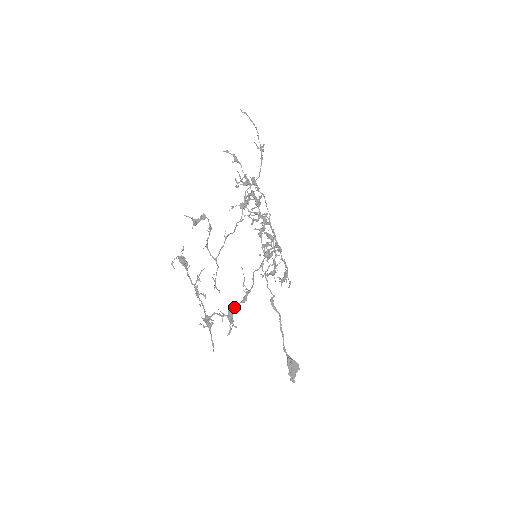
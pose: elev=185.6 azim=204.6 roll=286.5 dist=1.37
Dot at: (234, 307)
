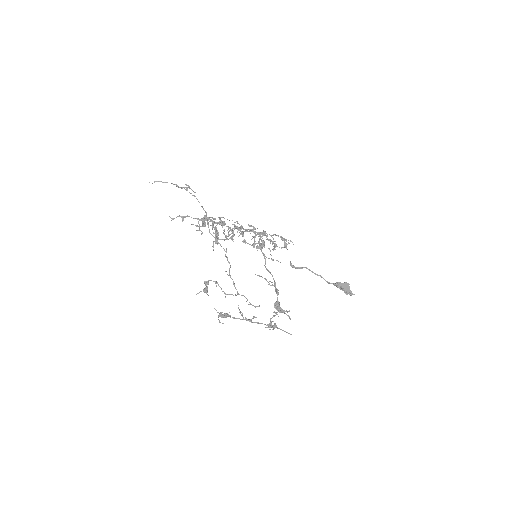
Dot at: (276, 304)
